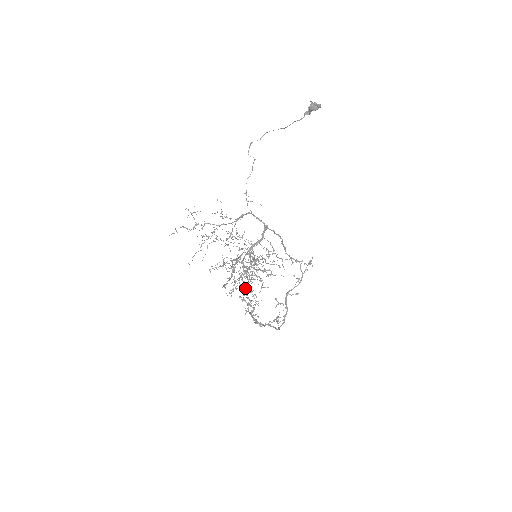
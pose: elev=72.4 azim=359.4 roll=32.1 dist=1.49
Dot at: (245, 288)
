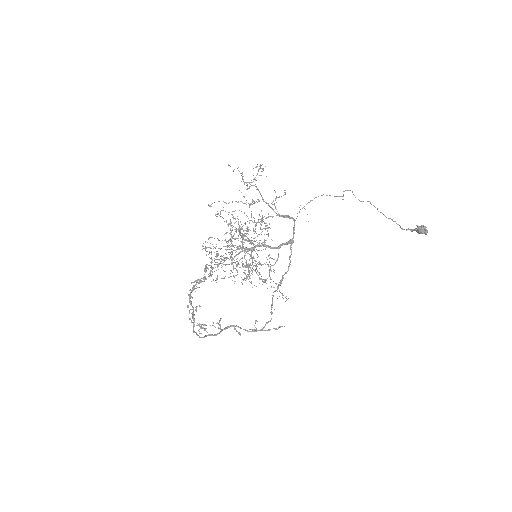
Dot at: (218, 264)
